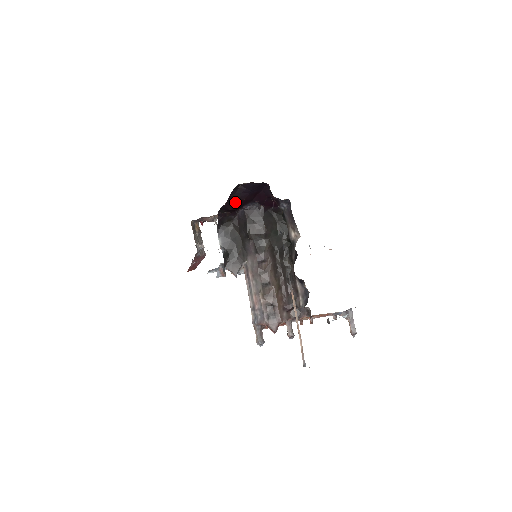
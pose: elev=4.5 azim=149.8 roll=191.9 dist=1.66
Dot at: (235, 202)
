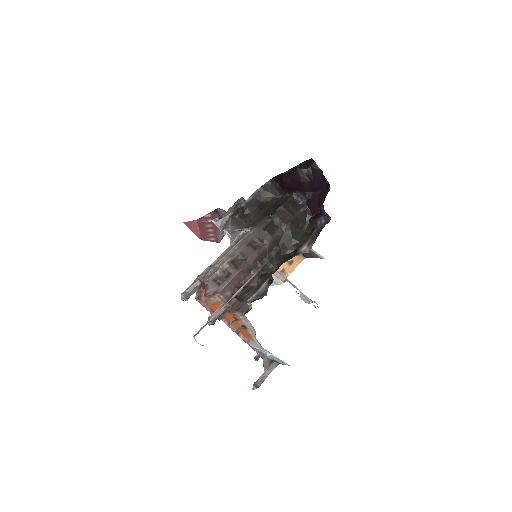
Dot at: (293, 177)
